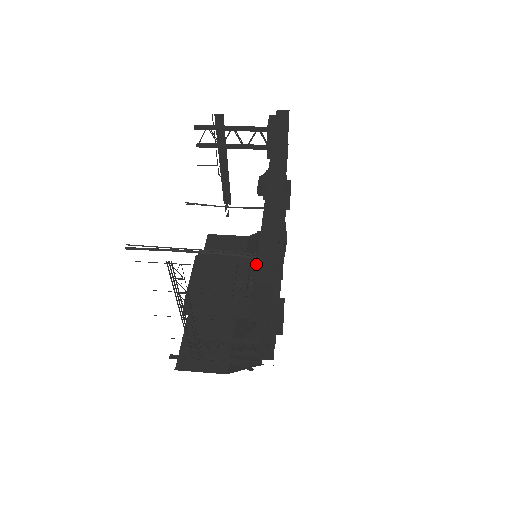
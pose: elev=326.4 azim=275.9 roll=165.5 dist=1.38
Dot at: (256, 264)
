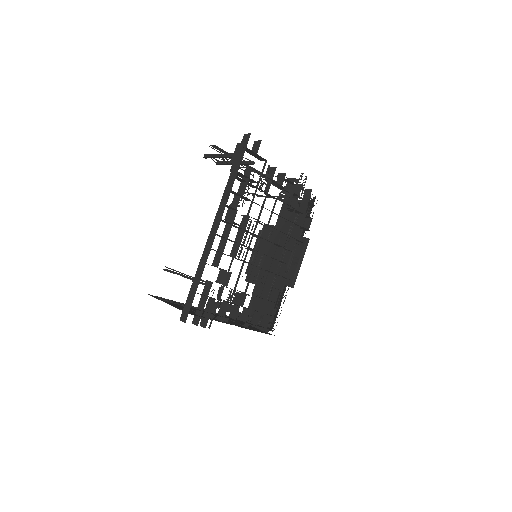
Dot at: (184, 306)
